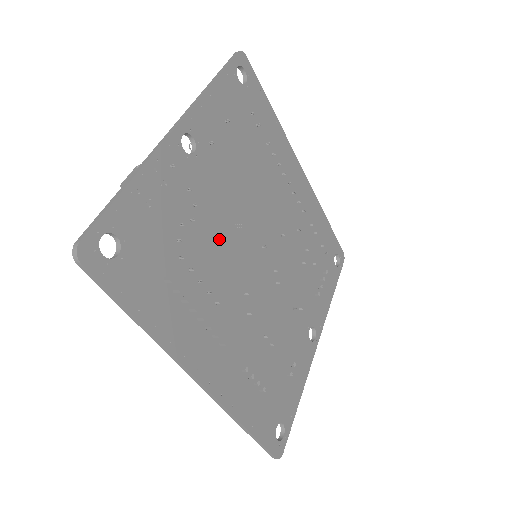
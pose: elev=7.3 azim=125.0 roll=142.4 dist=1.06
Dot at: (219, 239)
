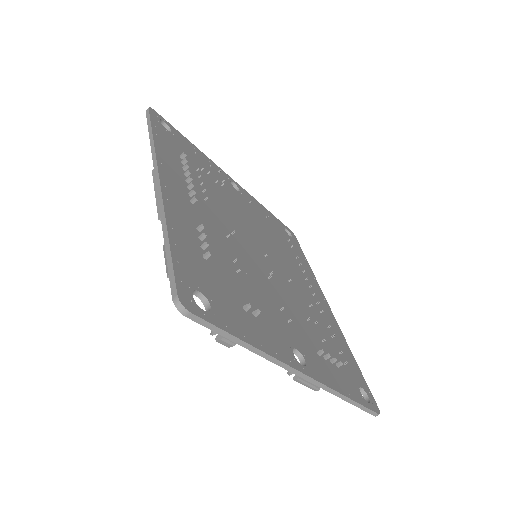
Dot at: (229, 207)
